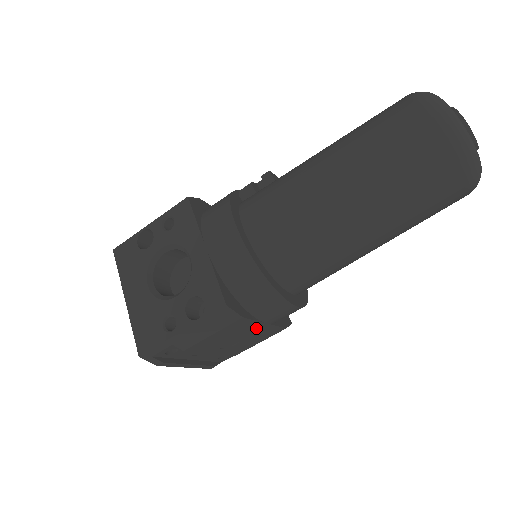
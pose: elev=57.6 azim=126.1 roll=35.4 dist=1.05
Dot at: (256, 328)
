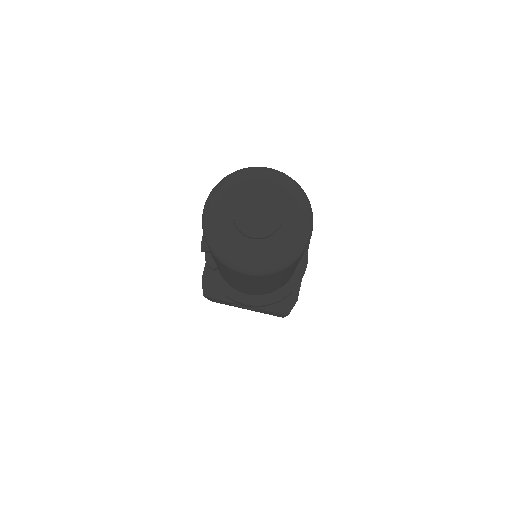
Dot at: occluded
